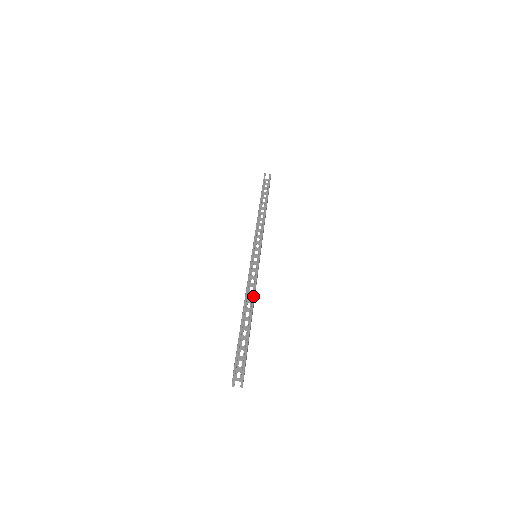
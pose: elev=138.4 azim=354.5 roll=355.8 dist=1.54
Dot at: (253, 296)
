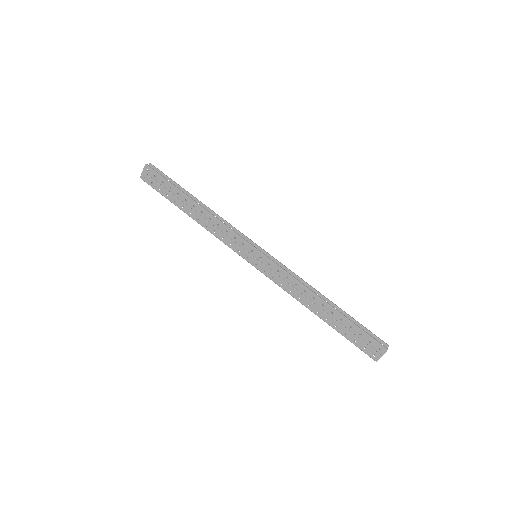
Dot at: (315, 289)
